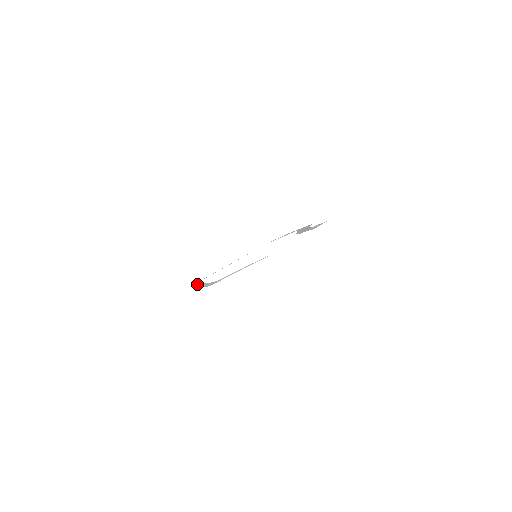
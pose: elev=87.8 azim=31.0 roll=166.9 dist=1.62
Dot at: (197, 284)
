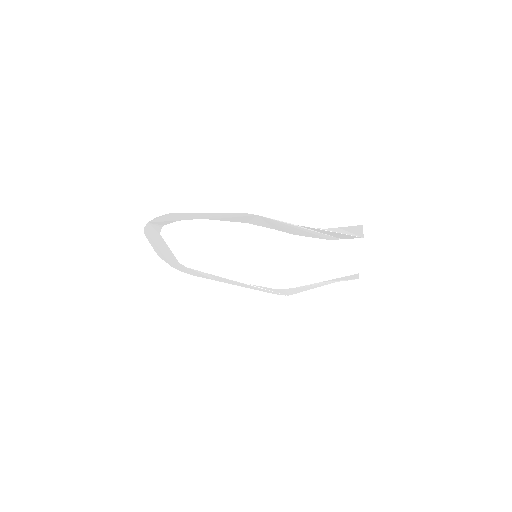
Dot at: (216, 278)
